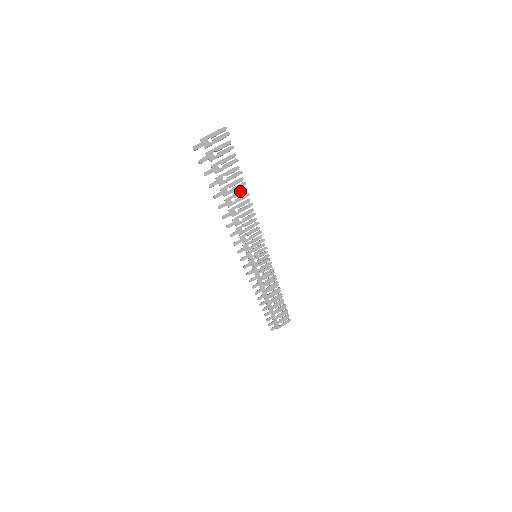
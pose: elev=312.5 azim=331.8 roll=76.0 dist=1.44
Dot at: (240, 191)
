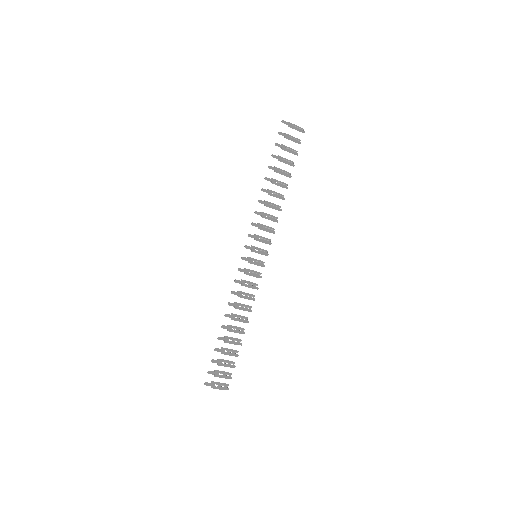
Dot at: (283, 182)
